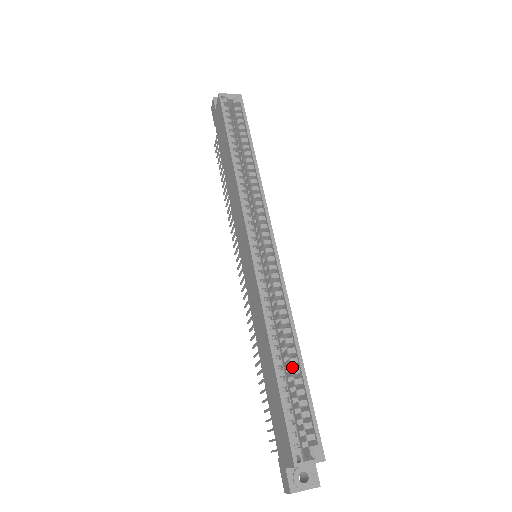
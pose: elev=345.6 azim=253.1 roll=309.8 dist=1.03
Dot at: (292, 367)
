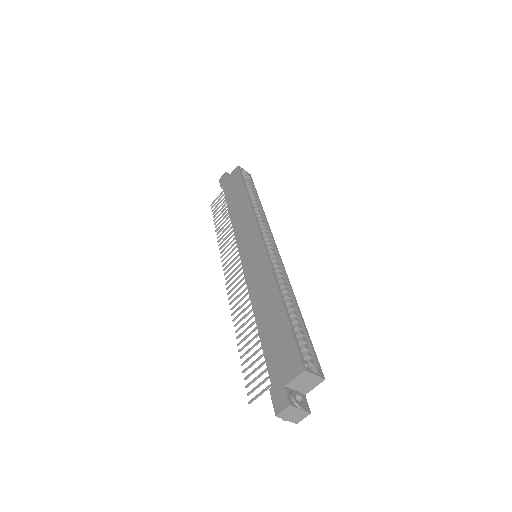
Dot at: occluded
